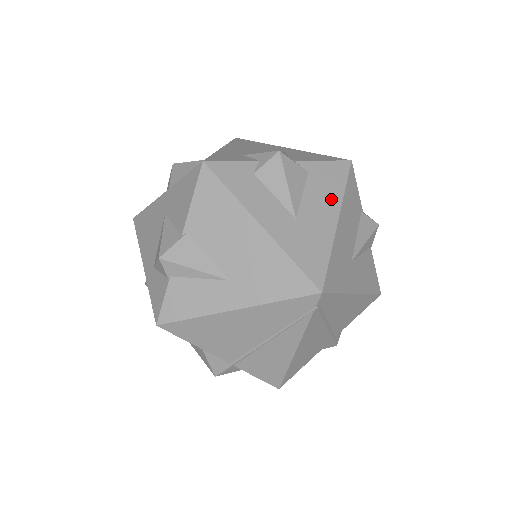
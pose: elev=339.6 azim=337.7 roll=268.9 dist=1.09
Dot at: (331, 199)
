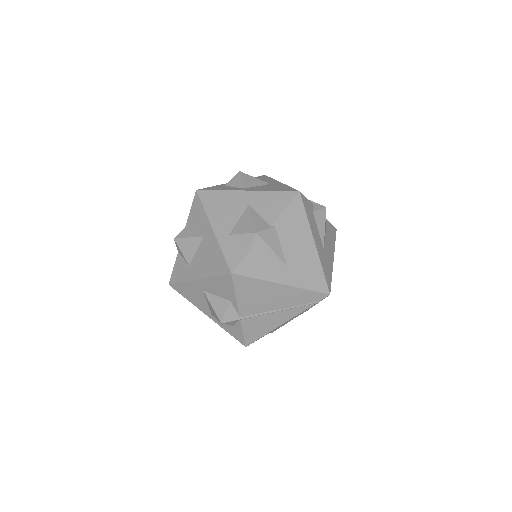
Dot at: (332, 246)
